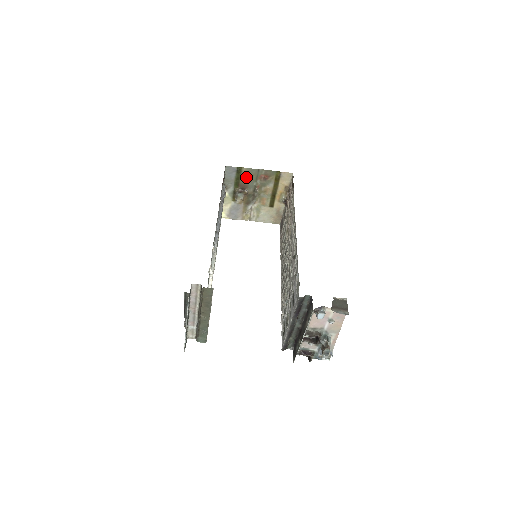
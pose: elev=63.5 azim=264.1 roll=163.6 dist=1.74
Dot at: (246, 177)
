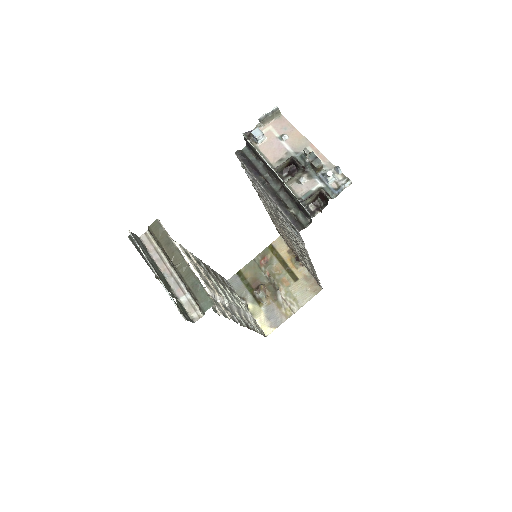
Dot at: (251, 275)
